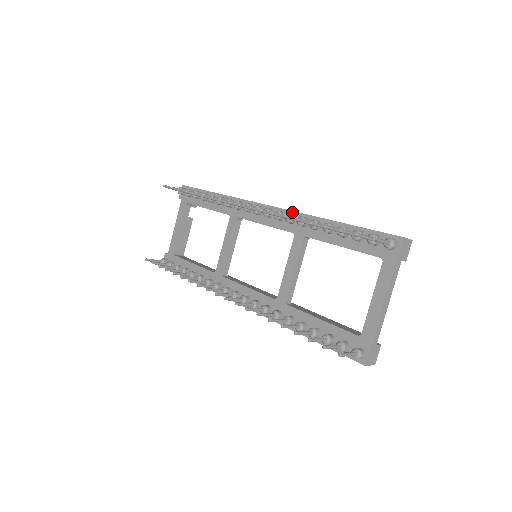
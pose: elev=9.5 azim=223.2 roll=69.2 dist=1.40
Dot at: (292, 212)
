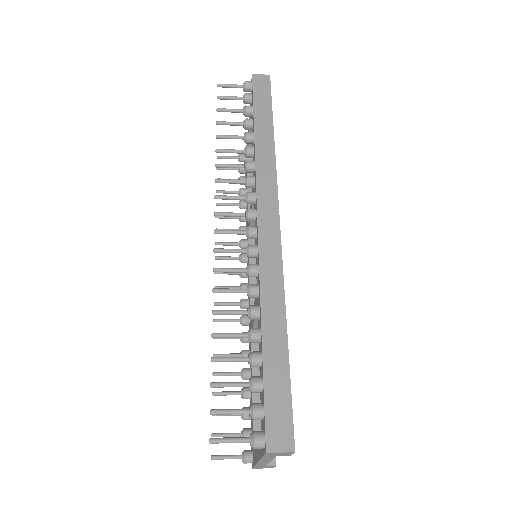
Dot at: (258, 262)
